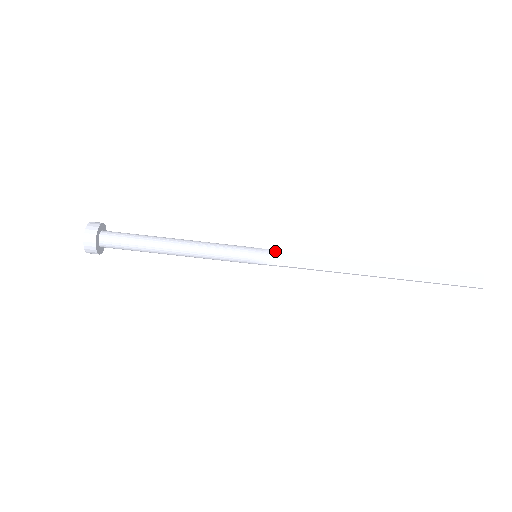
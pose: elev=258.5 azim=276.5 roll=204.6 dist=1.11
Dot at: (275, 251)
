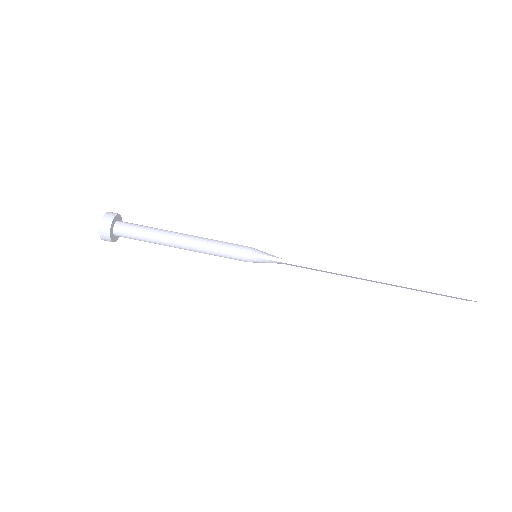
Dot at: occluded
